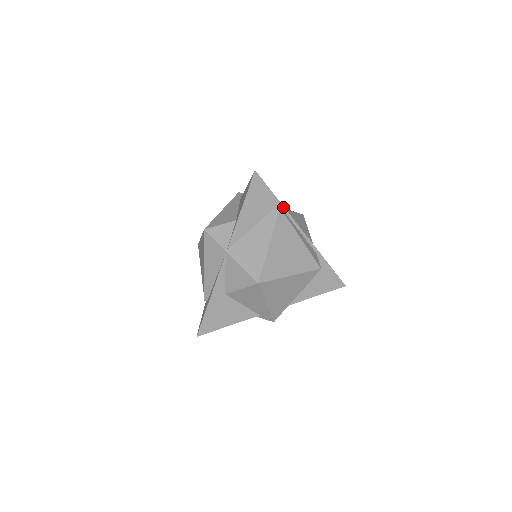
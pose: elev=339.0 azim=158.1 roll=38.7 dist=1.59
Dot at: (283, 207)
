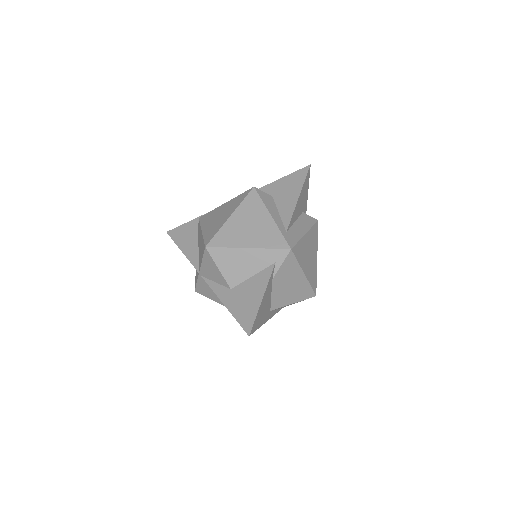
Dot at: occluded
